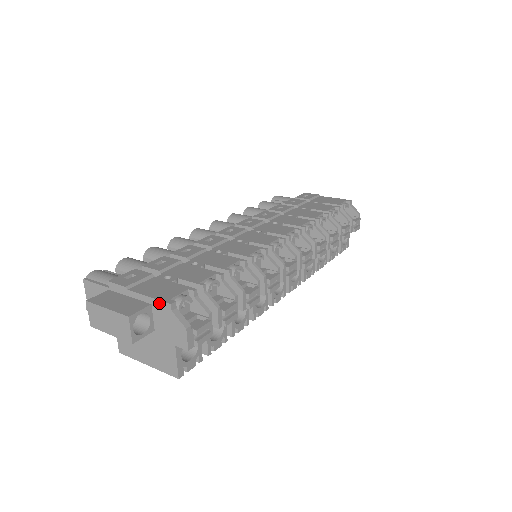
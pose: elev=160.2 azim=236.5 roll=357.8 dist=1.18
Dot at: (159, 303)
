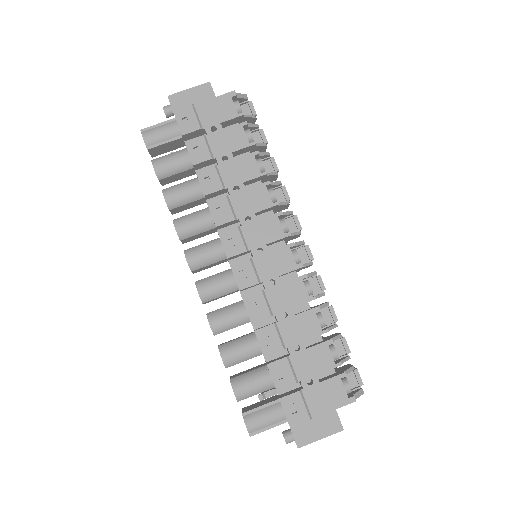
Dot at: (344, 405)
